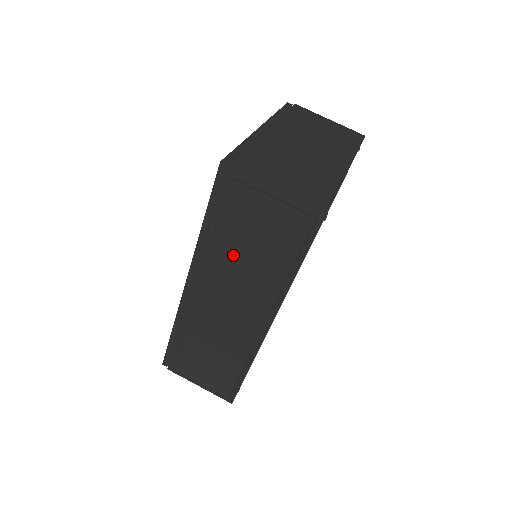
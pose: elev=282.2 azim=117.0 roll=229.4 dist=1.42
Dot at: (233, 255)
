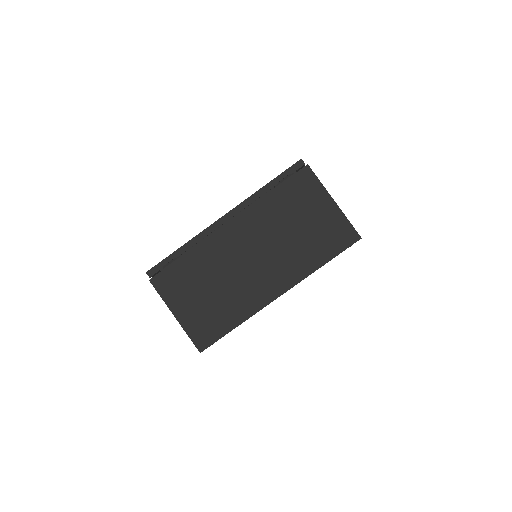
Dot at: occluded
